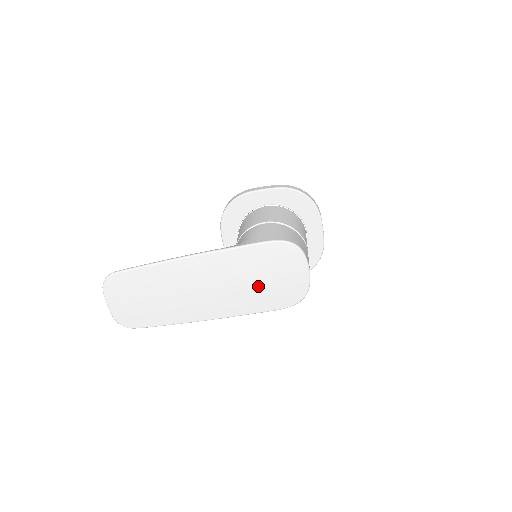
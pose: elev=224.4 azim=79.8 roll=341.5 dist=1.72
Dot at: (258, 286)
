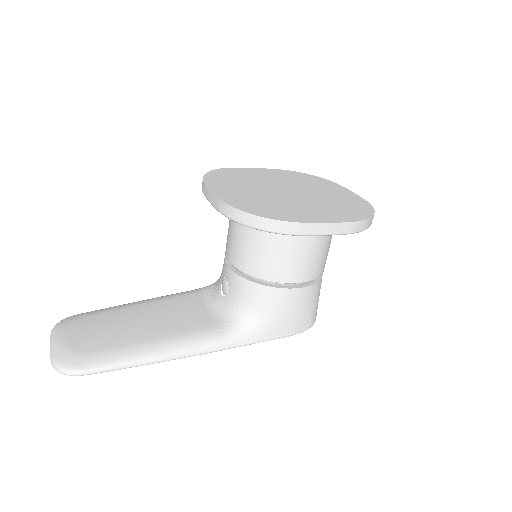
Dot at: occluded
